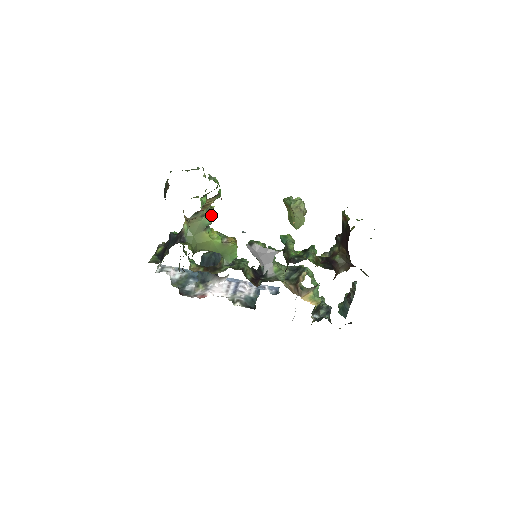
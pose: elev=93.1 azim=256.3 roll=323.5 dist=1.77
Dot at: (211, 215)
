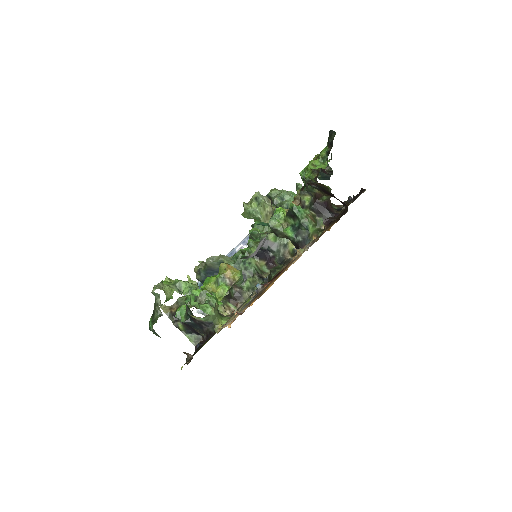
Dot at: occluded
